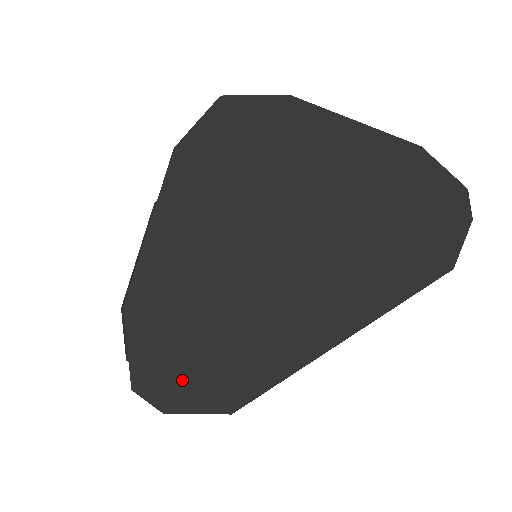
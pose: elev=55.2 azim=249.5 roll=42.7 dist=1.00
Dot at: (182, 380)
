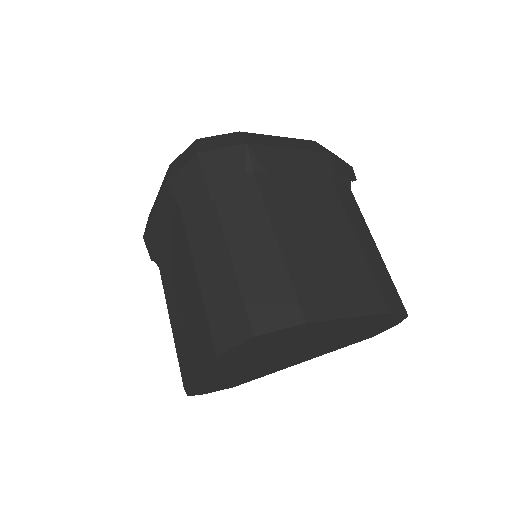
Dot at: (212, 389)
